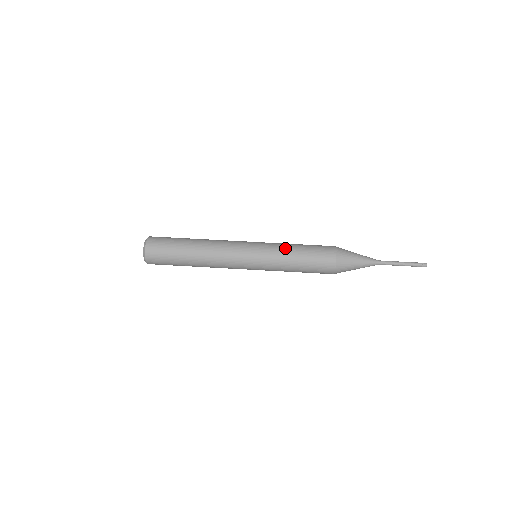
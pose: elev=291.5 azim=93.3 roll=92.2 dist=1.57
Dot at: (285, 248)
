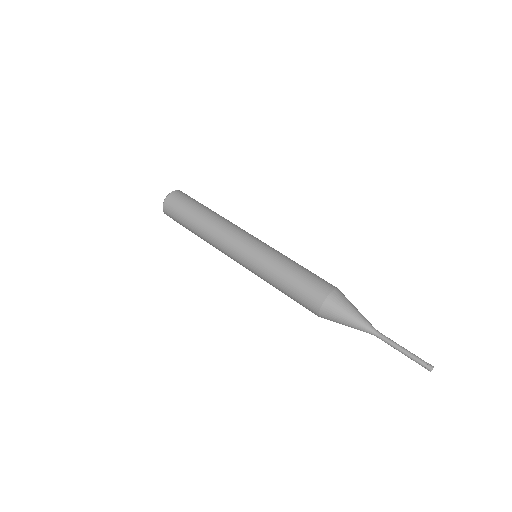
Dot at: (283, 260)
